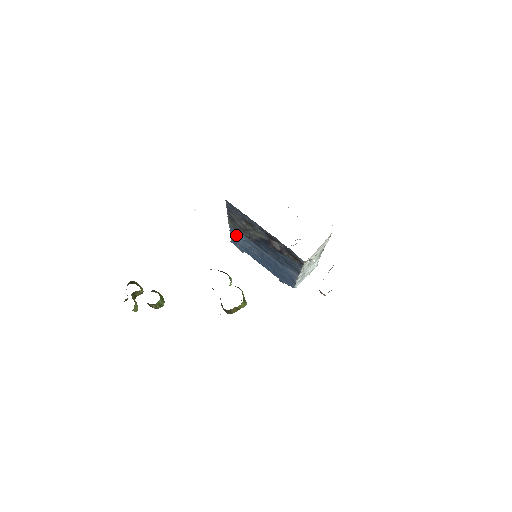
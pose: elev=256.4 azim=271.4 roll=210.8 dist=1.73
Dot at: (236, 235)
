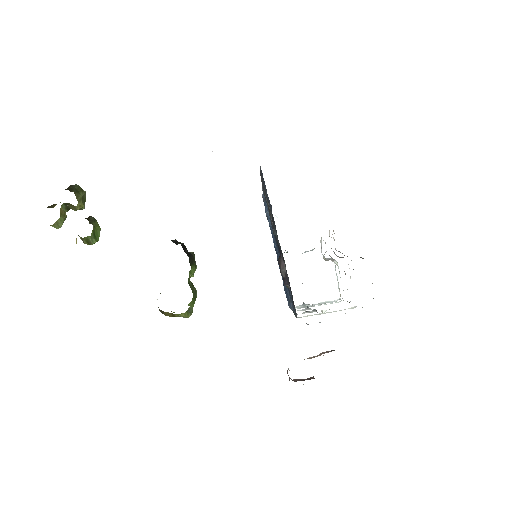
Dot at: occluded
